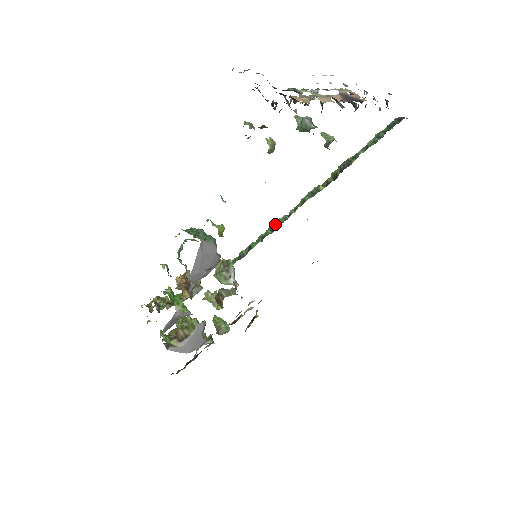
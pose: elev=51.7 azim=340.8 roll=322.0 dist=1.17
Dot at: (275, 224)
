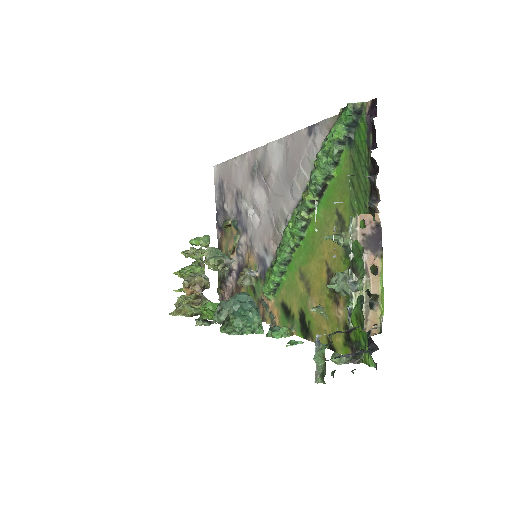
Dot at: (285, 261)
